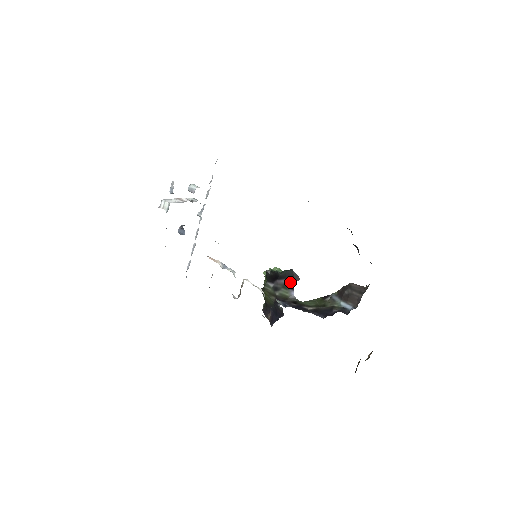
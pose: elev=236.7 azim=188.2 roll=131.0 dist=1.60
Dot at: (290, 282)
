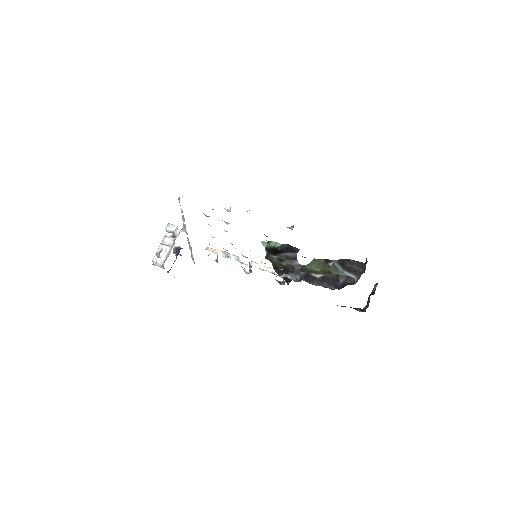
Dot at: (292, 254)
